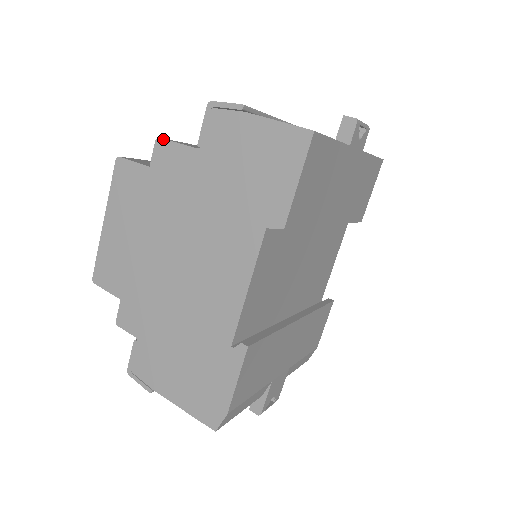
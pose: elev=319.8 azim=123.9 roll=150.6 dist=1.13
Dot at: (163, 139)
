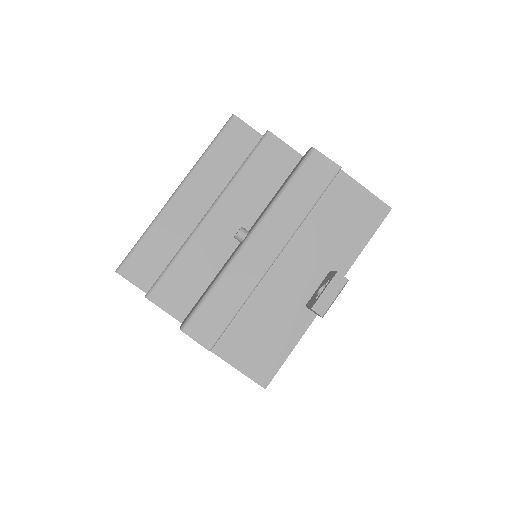
Dot at: occluded
